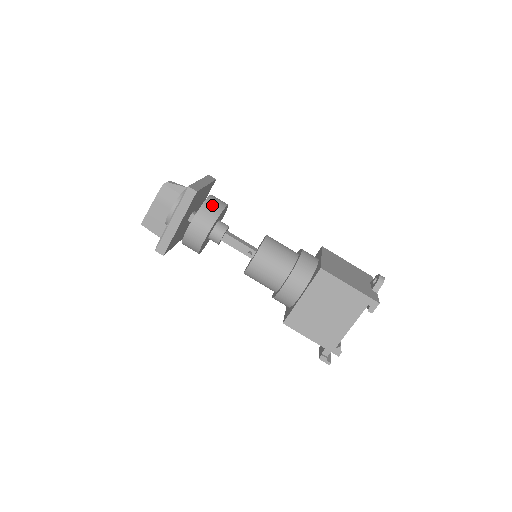
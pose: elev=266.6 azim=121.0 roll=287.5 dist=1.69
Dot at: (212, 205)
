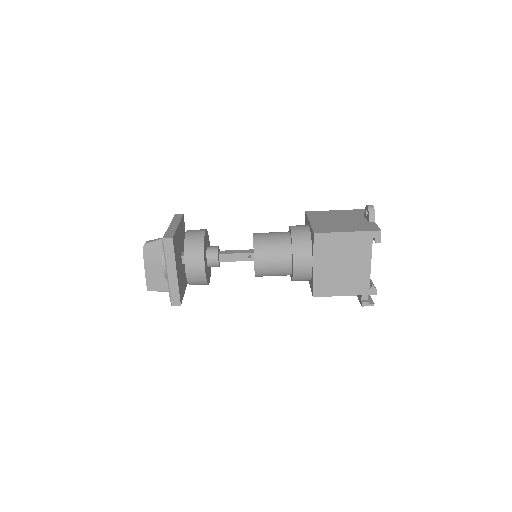
Dot at: (193, 239)
